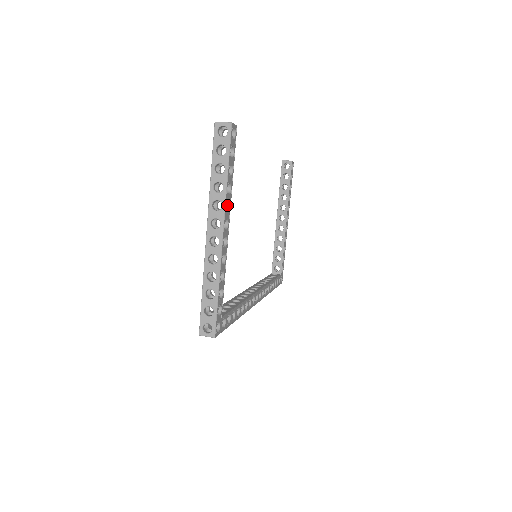
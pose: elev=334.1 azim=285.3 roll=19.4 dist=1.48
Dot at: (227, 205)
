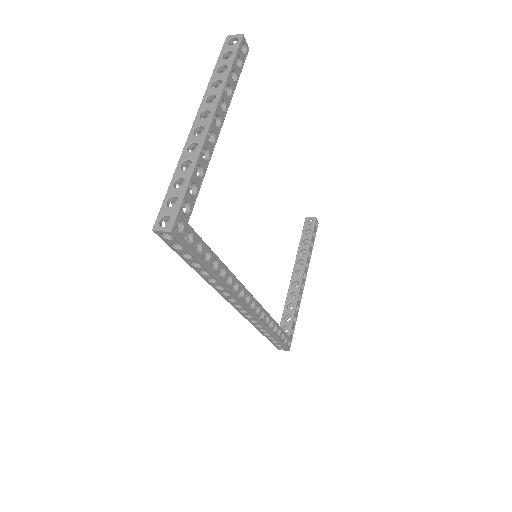
Dot at: (223, 109)
